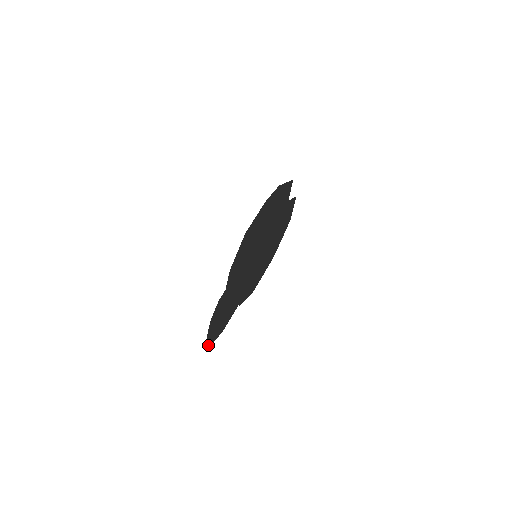
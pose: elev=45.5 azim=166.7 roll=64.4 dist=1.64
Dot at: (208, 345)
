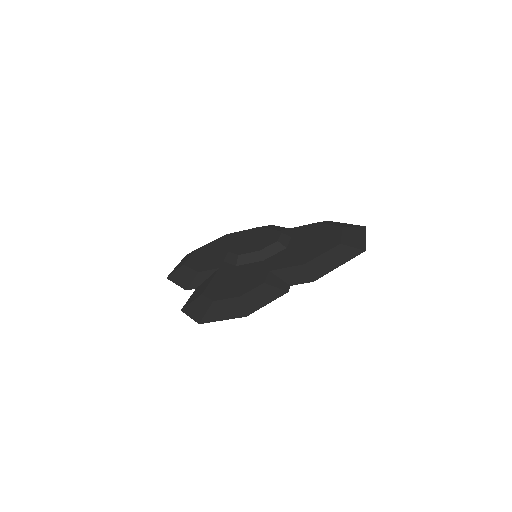
Dot at: (207, 321)
